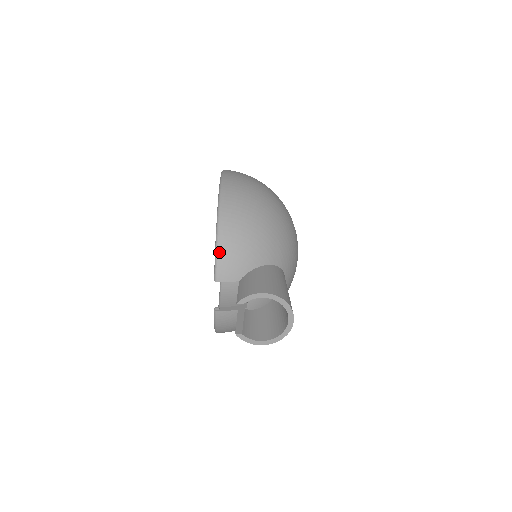
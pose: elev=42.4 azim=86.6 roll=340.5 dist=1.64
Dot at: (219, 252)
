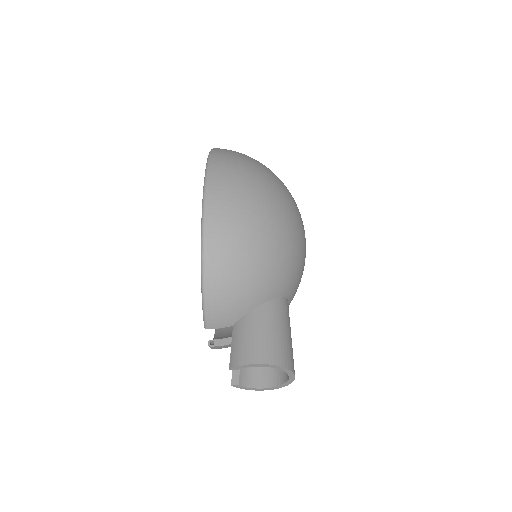
Dot at: (206, 302)
